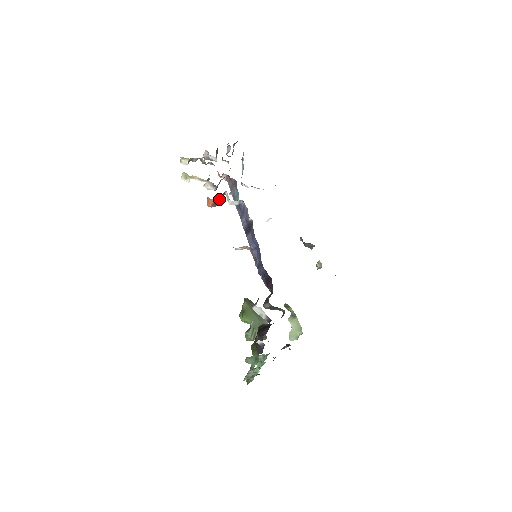
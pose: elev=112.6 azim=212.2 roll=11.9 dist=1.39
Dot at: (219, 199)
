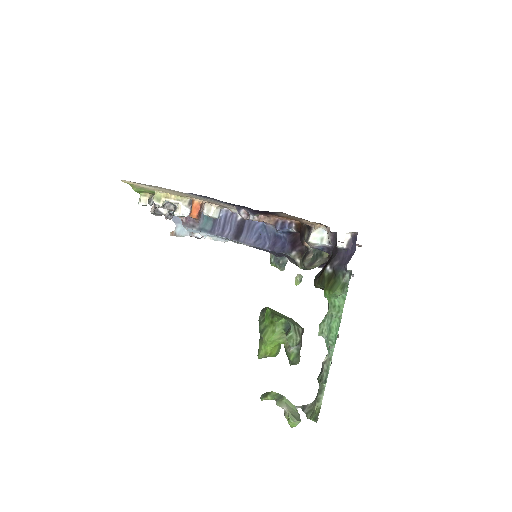
Dot at: (202, 208)
